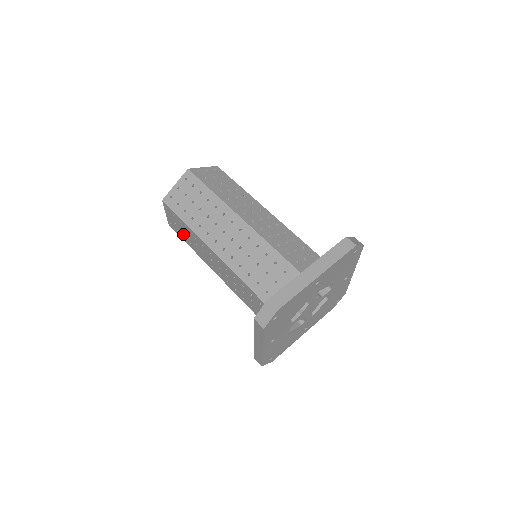
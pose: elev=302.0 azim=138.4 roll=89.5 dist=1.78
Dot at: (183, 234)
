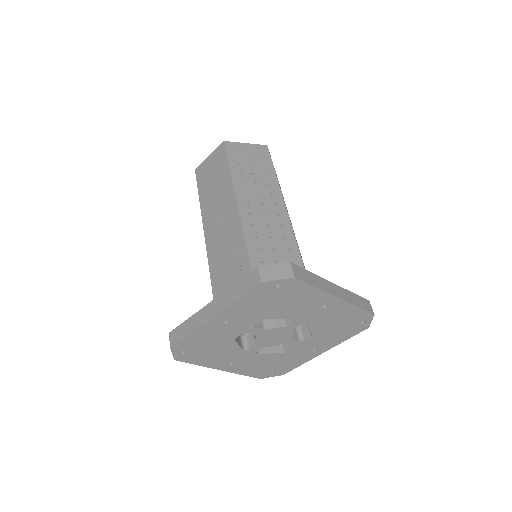
Dot at: (208, 182)
